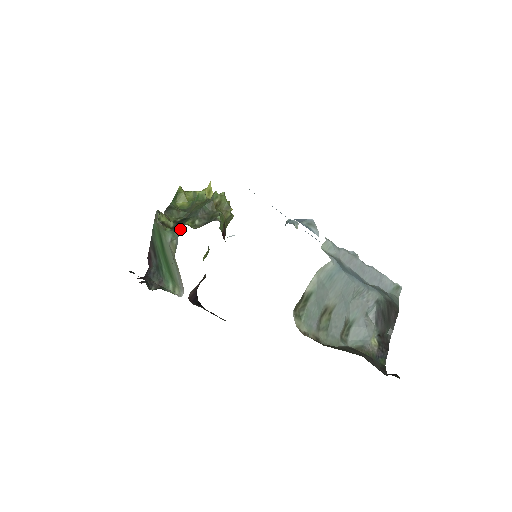
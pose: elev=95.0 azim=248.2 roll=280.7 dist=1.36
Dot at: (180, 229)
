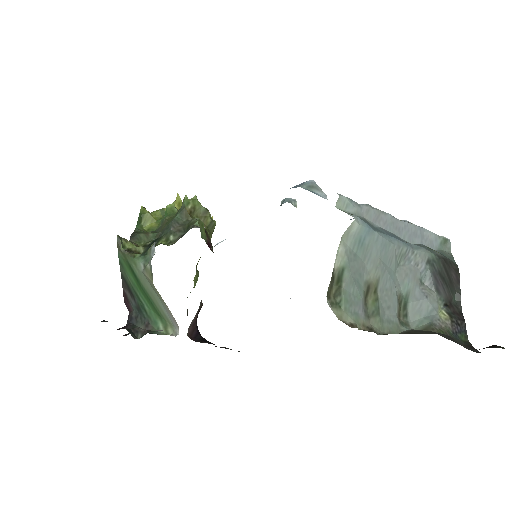
Dot at: (151, 250)
